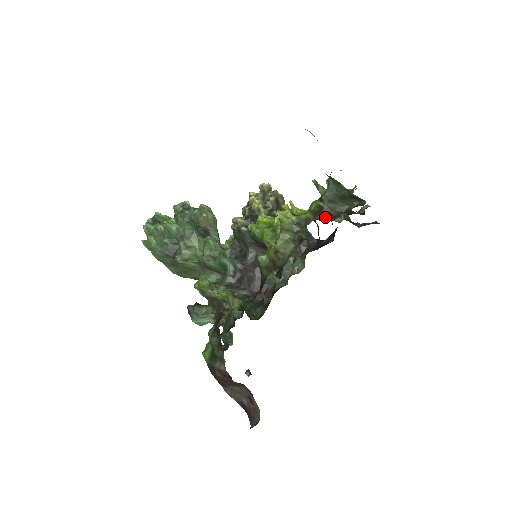
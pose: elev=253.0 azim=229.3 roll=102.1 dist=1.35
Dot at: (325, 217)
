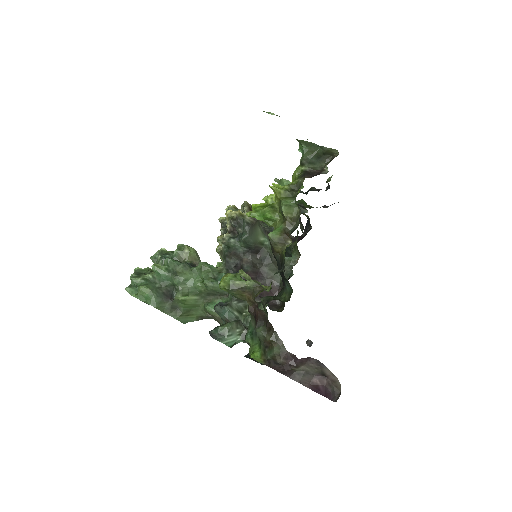
Dot at: (312, 175)
